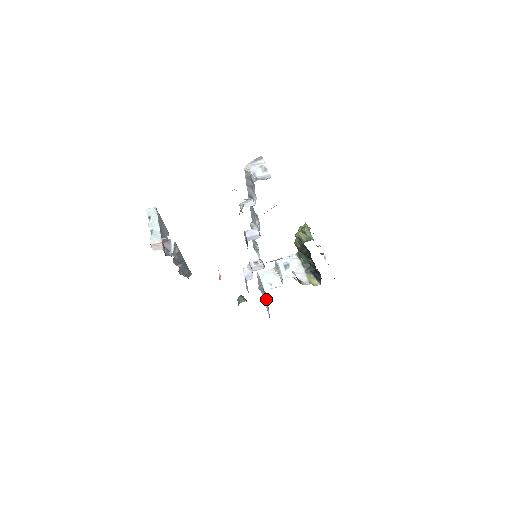
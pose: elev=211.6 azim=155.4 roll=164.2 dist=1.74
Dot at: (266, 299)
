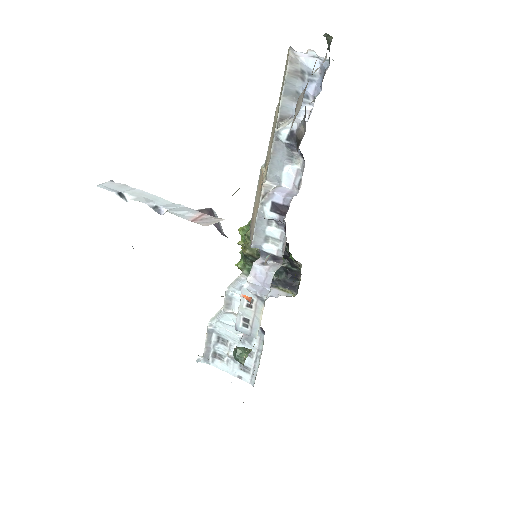
Dot at: occluded
